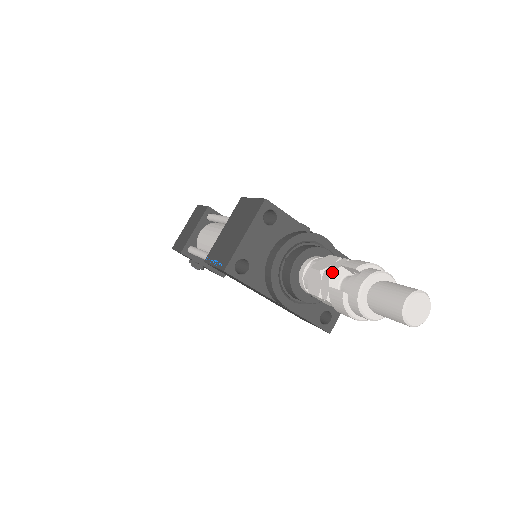
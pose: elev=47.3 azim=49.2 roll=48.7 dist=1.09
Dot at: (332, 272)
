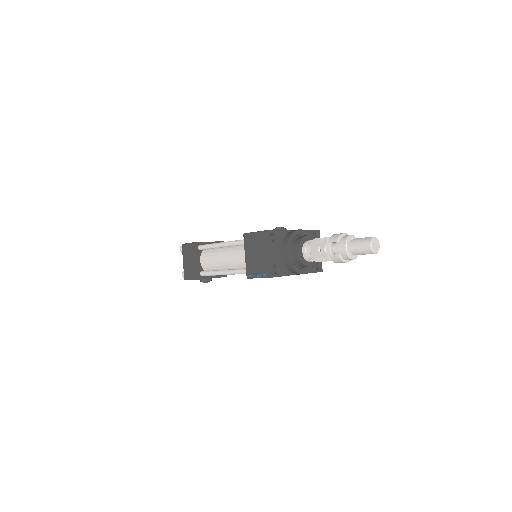
Dot at: (325, 248)
